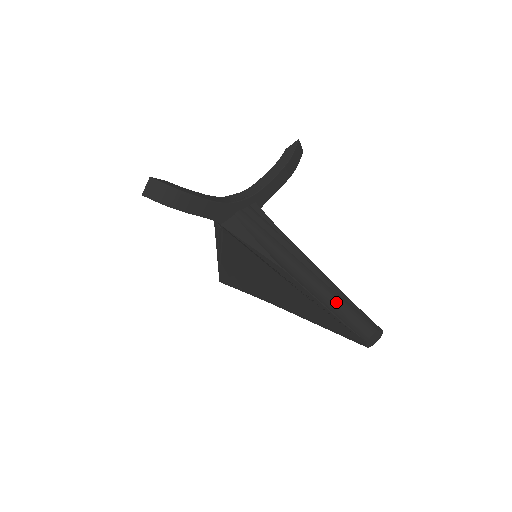
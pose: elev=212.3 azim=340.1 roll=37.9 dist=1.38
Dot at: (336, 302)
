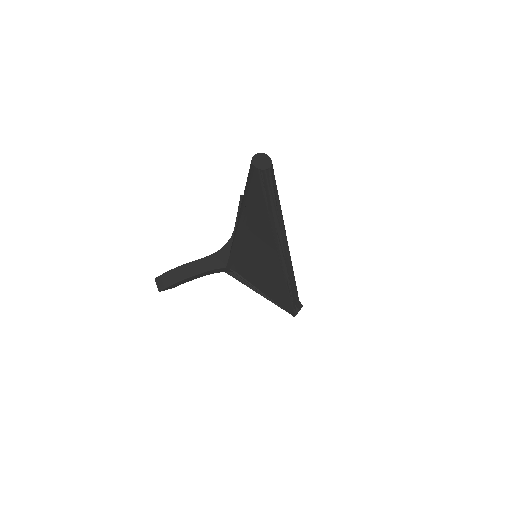
Dot at: (245, 186)
